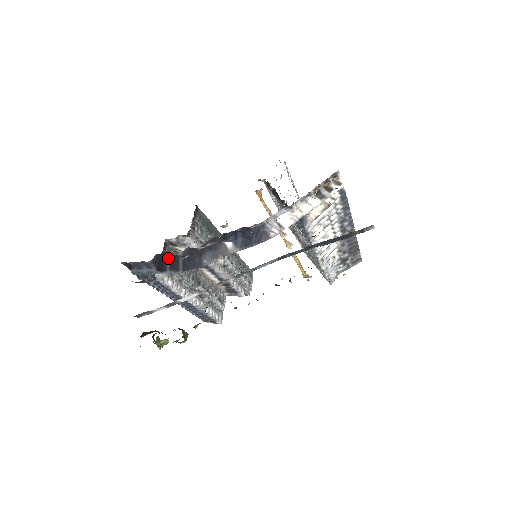
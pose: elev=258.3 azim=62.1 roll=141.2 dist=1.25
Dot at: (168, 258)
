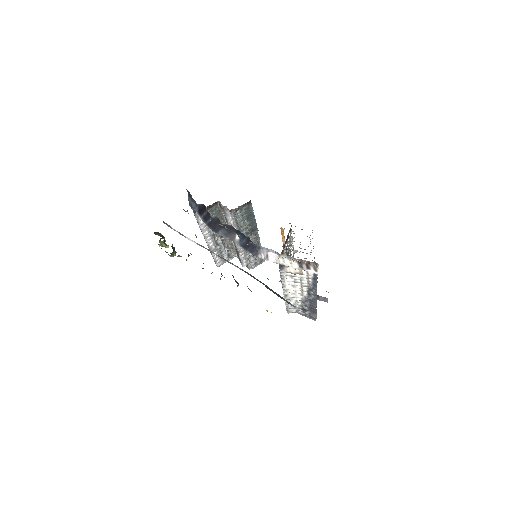
Dot at: (207, 212)
